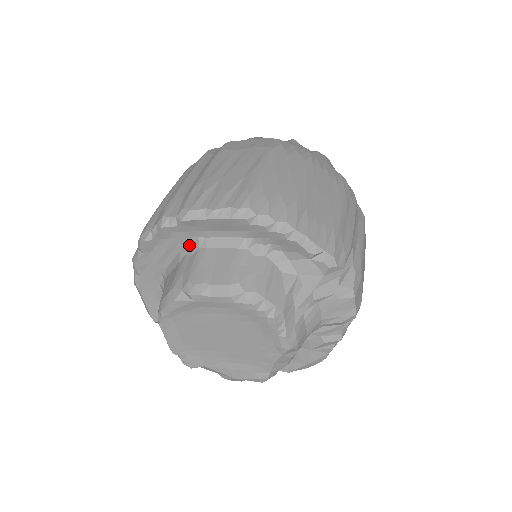
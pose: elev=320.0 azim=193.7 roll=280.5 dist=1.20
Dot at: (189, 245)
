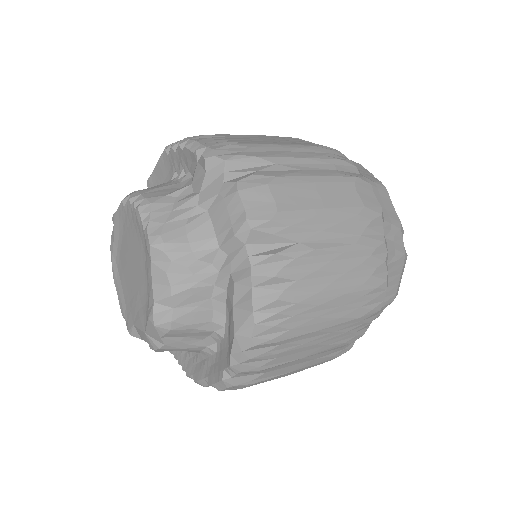
Dot at: occluded
